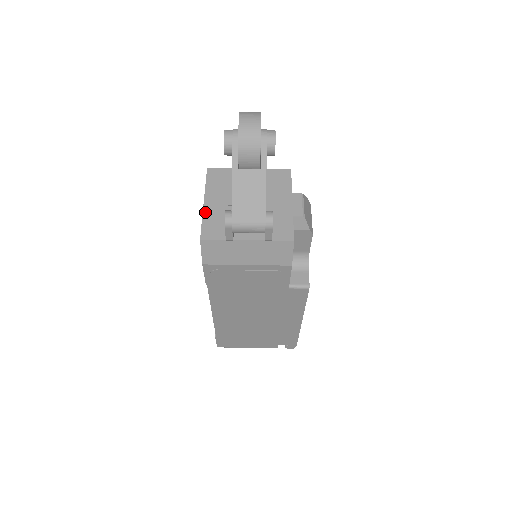
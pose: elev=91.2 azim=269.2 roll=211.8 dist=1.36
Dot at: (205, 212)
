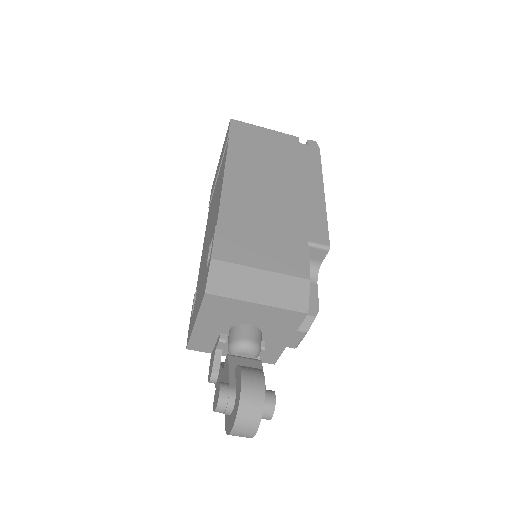
Dot at: (194, 332)
